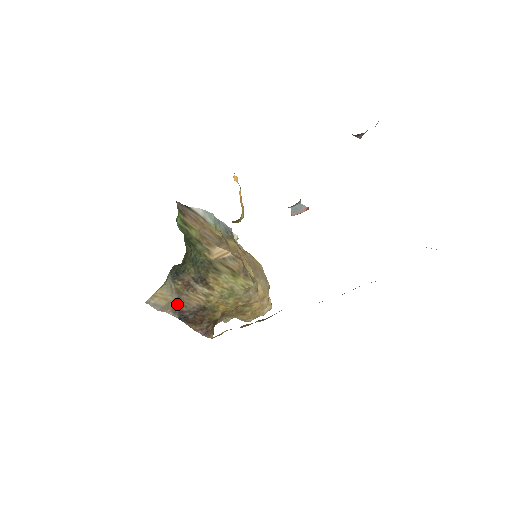
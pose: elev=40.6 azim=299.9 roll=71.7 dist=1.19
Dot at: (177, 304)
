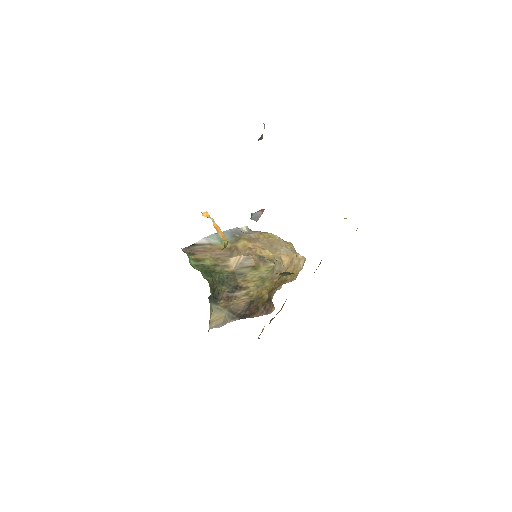
Dot at: (231, 313)
